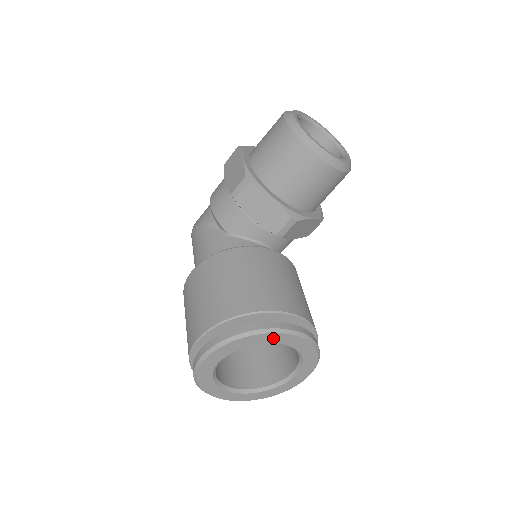
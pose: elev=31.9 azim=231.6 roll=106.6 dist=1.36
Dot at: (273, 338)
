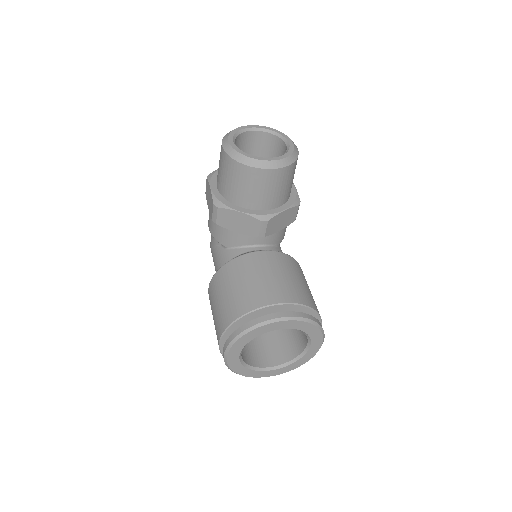
Dot at: (266, 329)
